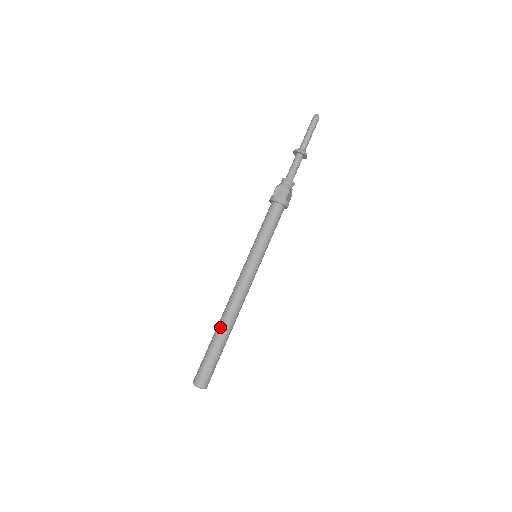
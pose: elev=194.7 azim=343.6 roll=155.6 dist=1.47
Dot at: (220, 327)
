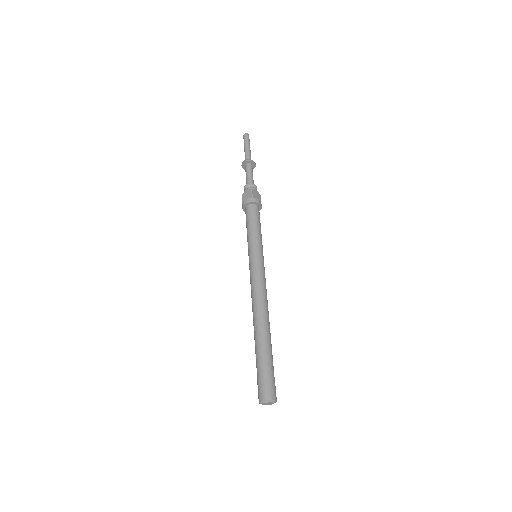
Dot at: (255, 332)
